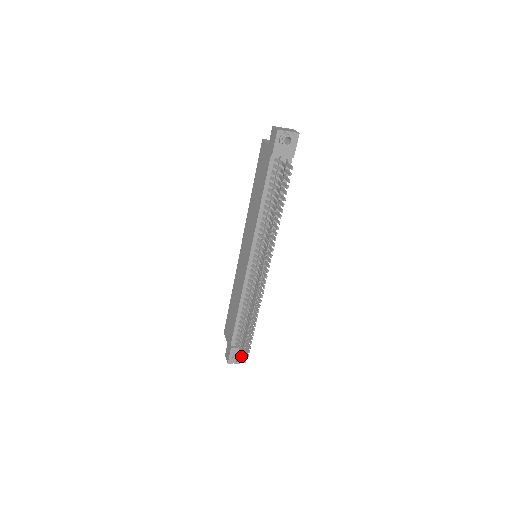
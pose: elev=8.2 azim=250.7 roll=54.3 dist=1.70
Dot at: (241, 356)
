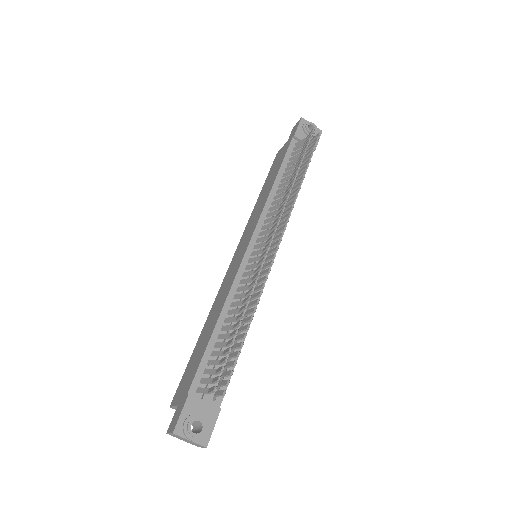
Dot at: (203, 420)
